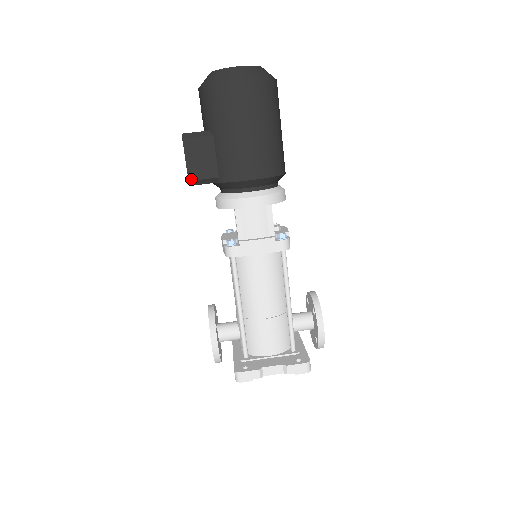
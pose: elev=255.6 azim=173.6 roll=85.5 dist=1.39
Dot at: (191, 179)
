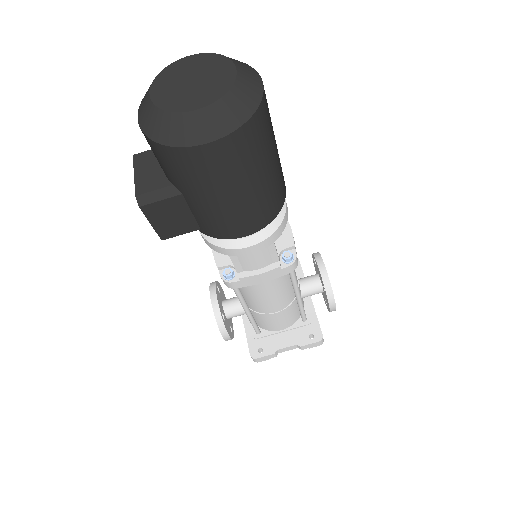
Dot at: (164, 238)
